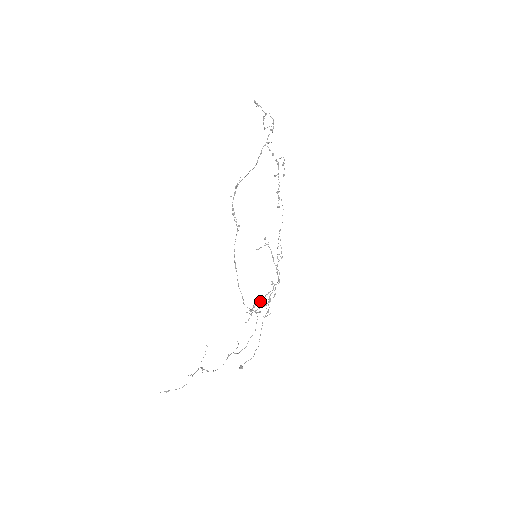
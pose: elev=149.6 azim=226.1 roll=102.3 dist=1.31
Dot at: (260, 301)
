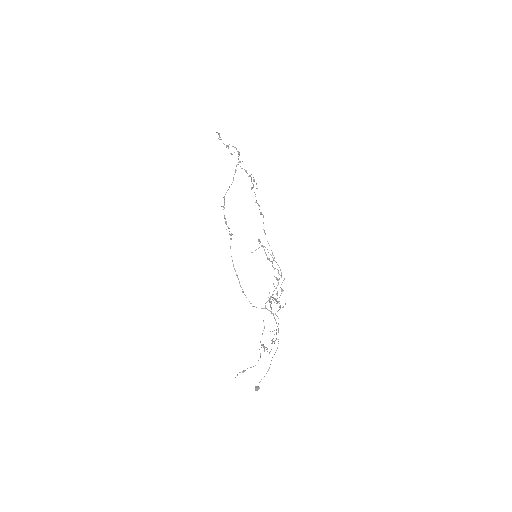
Dot at: (270, 298)
